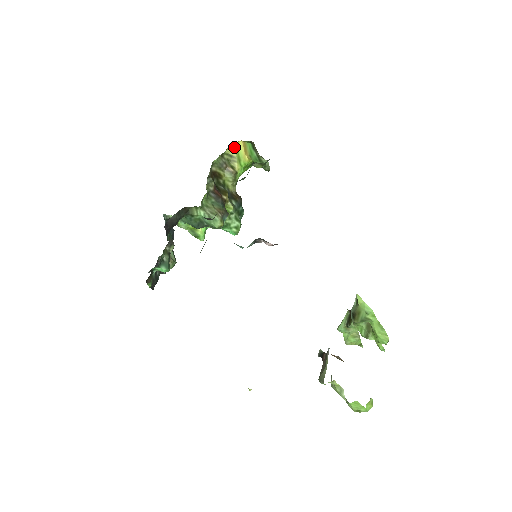
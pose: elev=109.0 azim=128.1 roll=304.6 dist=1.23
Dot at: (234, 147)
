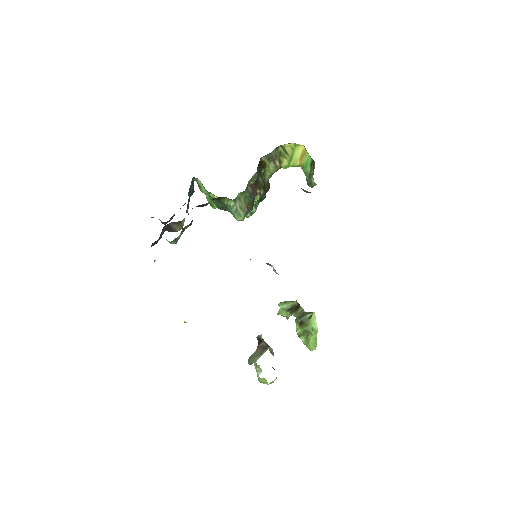
Dot at: (293, 145)
